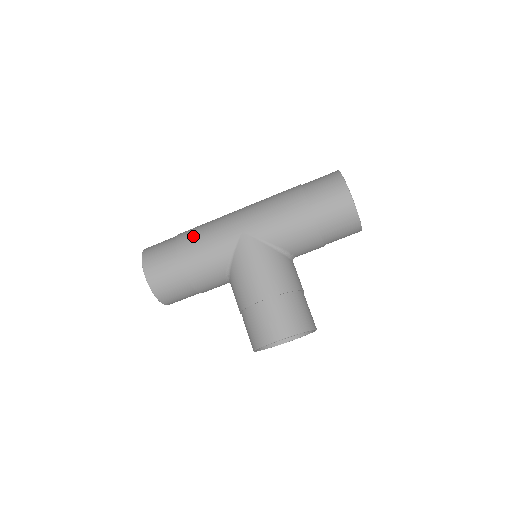
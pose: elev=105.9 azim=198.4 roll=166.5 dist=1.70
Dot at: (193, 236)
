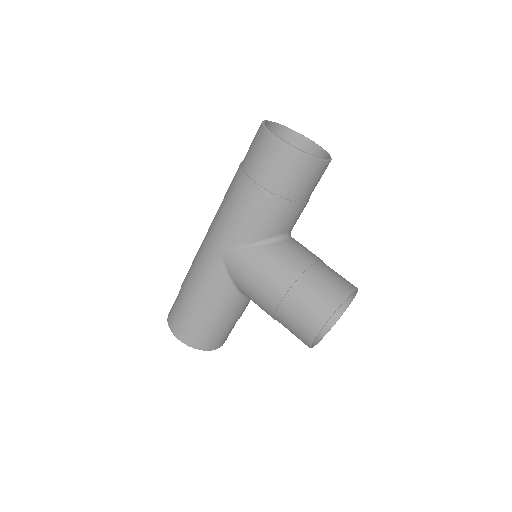
Dot at: (189, 281)
